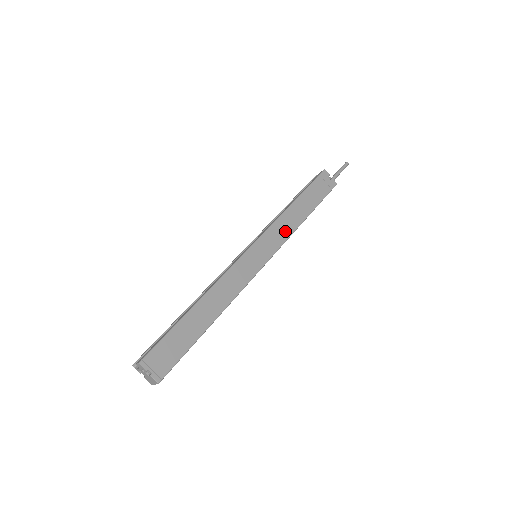
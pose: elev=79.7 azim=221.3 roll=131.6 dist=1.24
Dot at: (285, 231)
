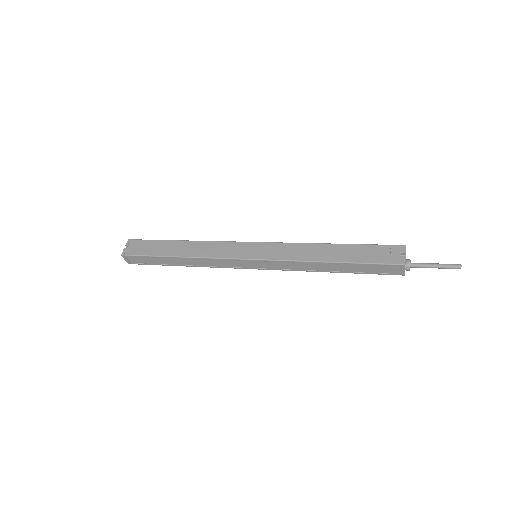
Dot at: (293, 254)
